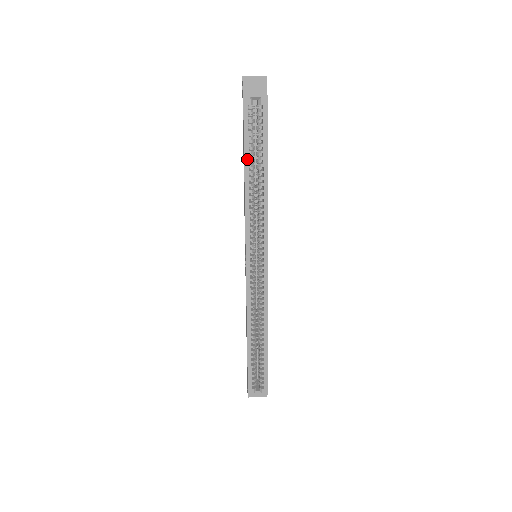
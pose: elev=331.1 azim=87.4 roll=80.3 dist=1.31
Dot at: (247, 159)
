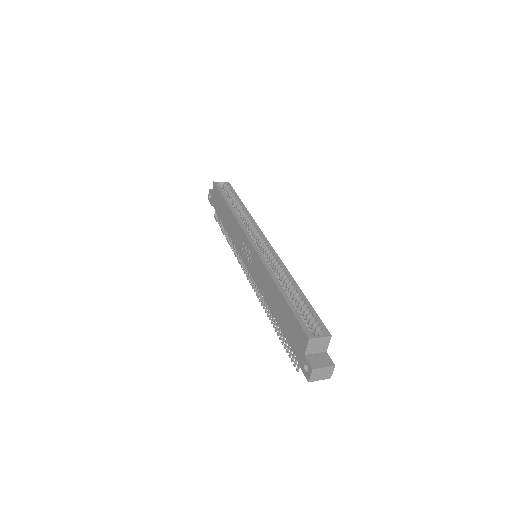
Dot at: (226, 200)
